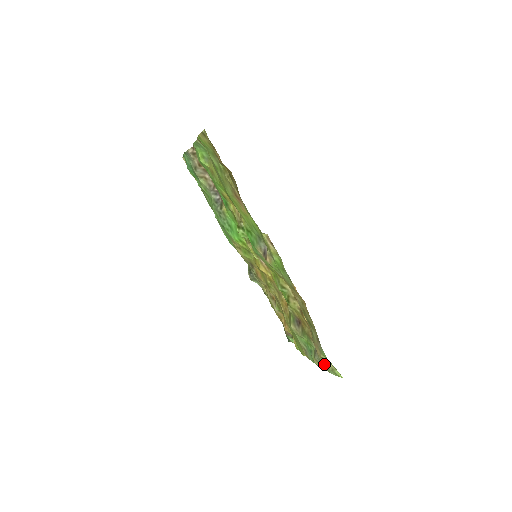
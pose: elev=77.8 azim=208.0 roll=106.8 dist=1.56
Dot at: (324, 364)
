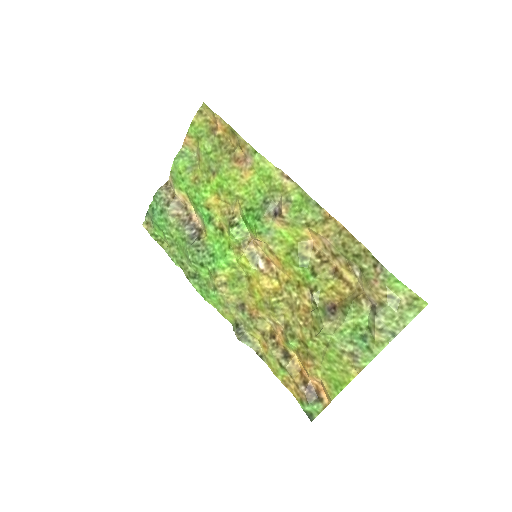
Dot at: (394, 310)
